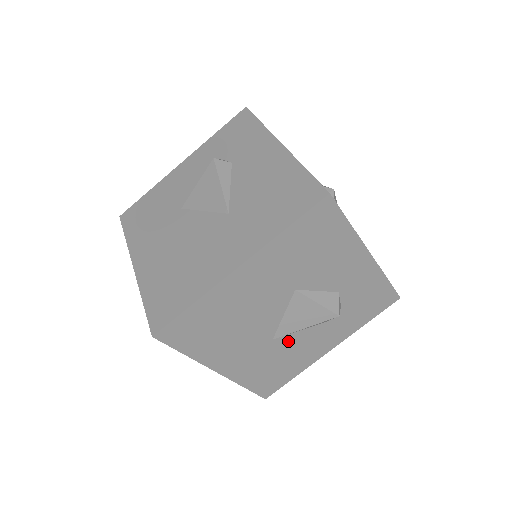
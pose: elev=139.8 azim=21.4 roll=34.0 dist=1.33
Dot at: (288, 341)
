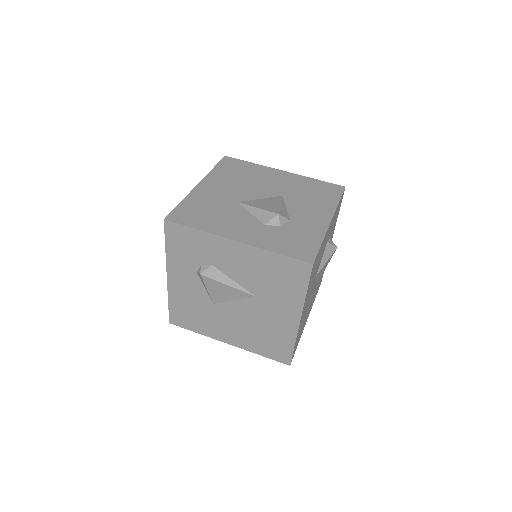
Dot at: occluded
